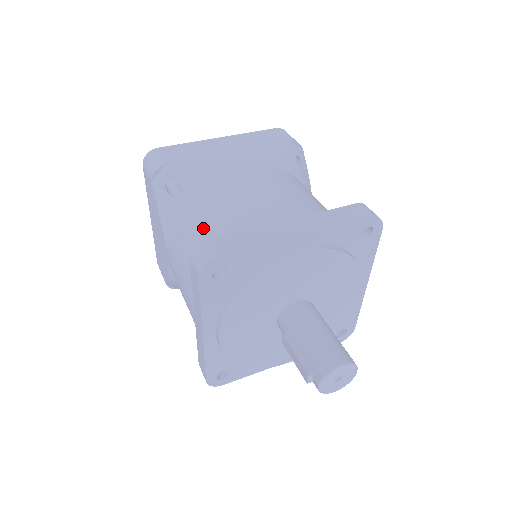
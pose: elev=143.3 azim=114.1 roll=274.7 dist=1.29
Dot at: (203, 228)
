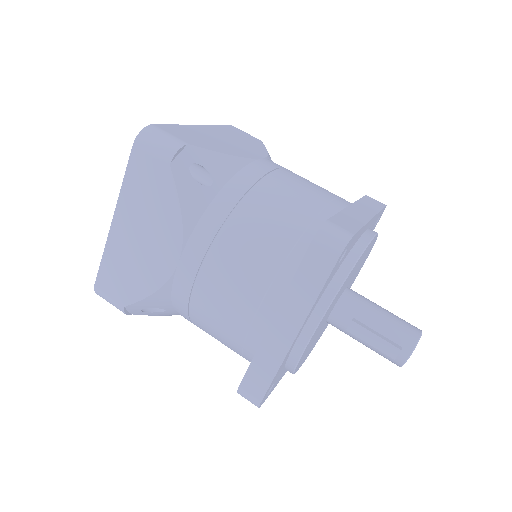
Dot at: (267, 216)
